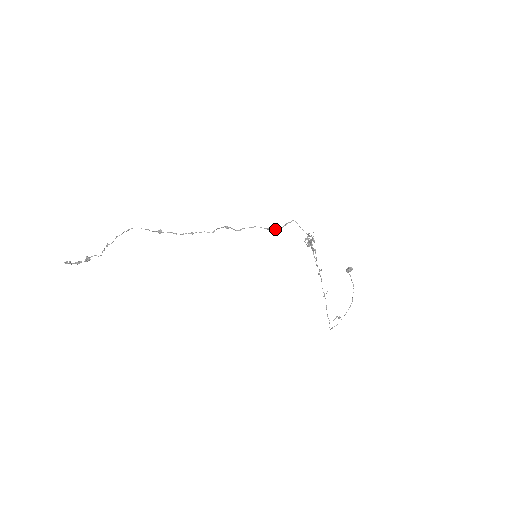
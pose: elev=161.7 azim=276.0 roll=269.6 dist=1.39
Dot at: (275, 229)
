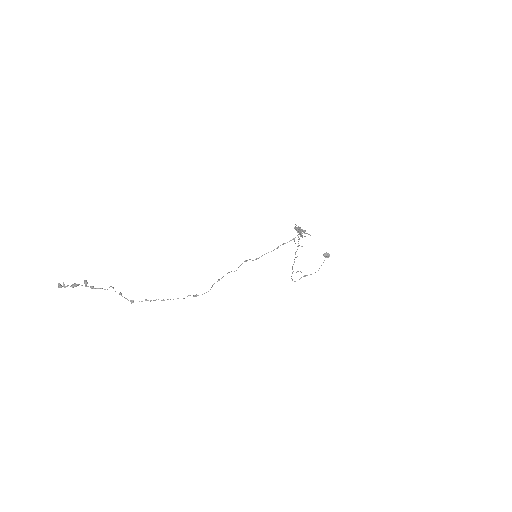
Dot at: occluded
